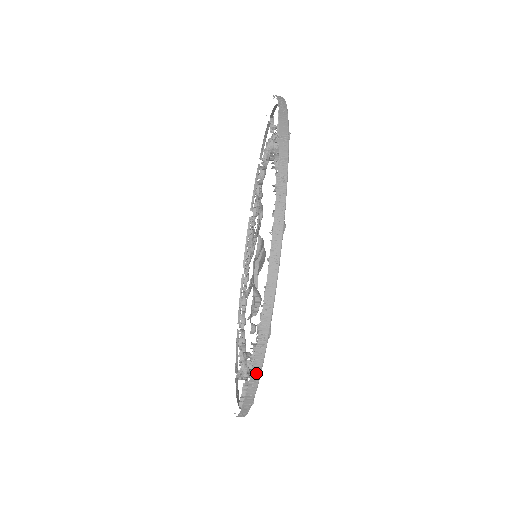
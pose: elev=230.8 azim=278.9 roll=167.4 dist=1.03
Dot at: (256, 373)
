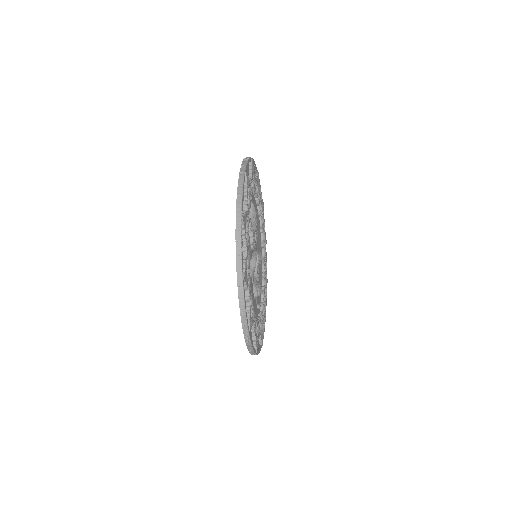
Dot at: occluded
